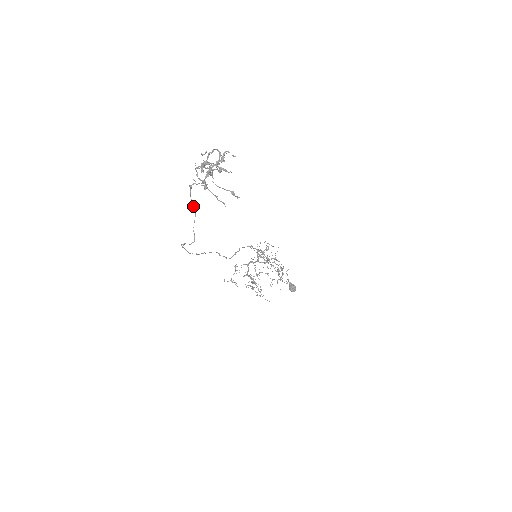
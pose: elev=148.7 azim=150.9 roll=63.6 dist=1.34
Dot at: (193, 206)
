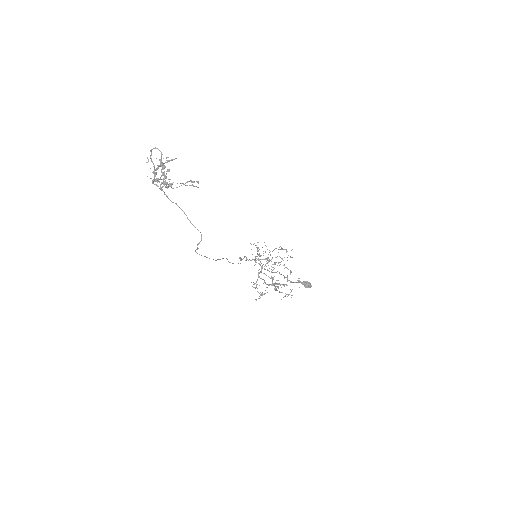
Dot at: occluded
